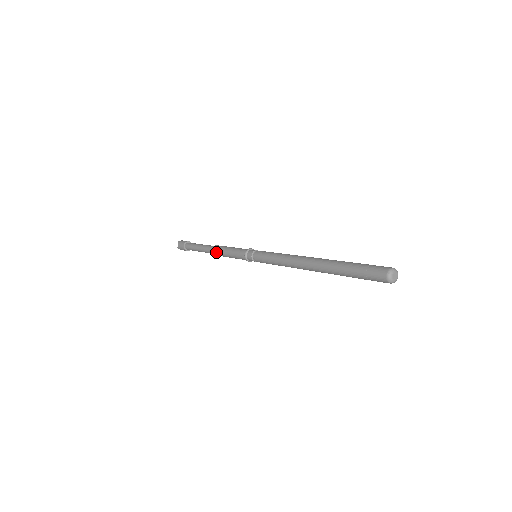
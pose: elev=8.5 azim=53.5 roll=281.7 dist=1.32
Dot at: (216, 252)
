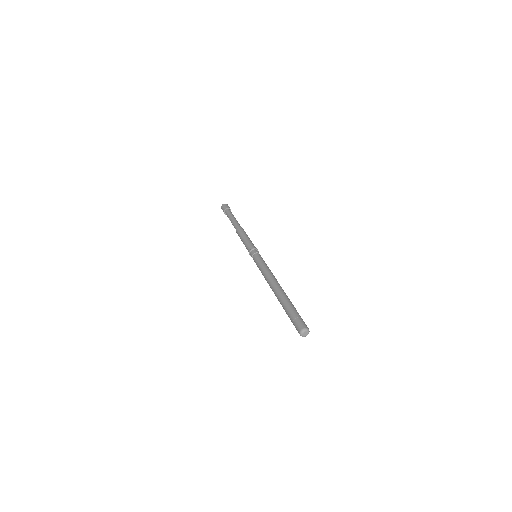
Dot at: (238, 235)
